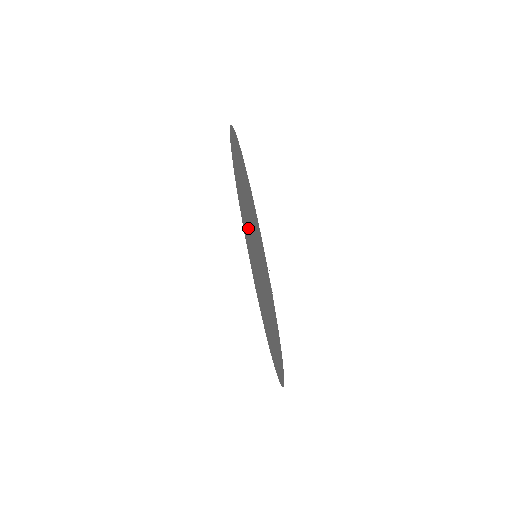
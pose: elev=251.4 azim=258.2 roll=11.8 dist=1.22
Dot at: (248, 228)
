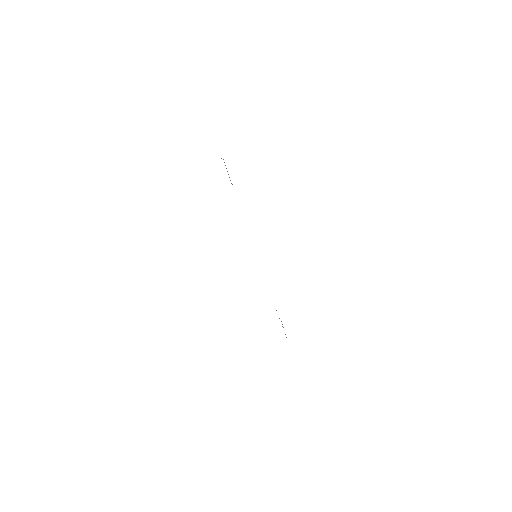
Dot at: occluded
